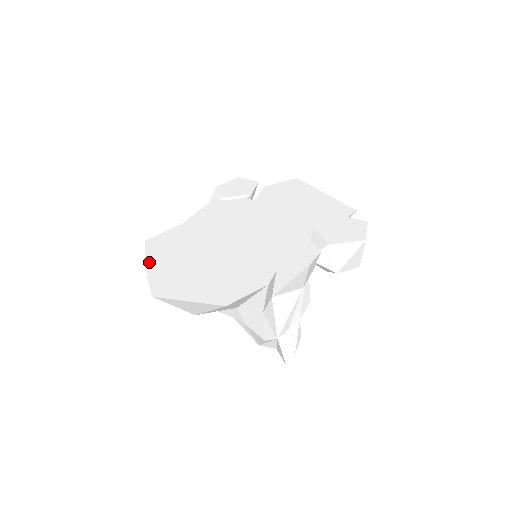
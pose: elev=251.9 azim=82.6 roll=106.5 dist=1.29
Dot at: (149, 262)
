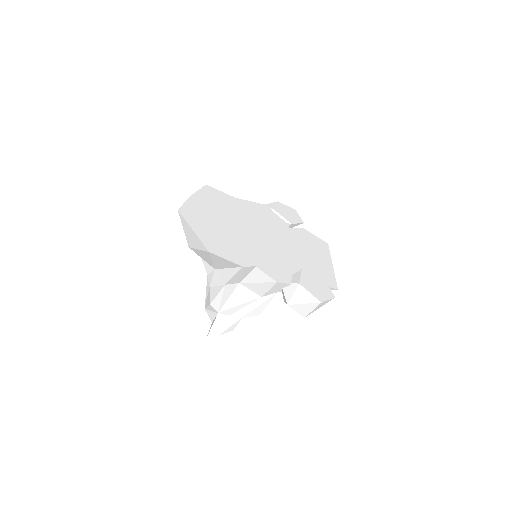
Dot at: (196, 195)
